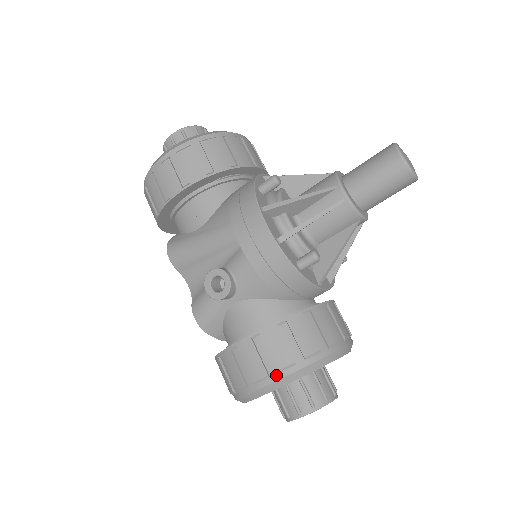
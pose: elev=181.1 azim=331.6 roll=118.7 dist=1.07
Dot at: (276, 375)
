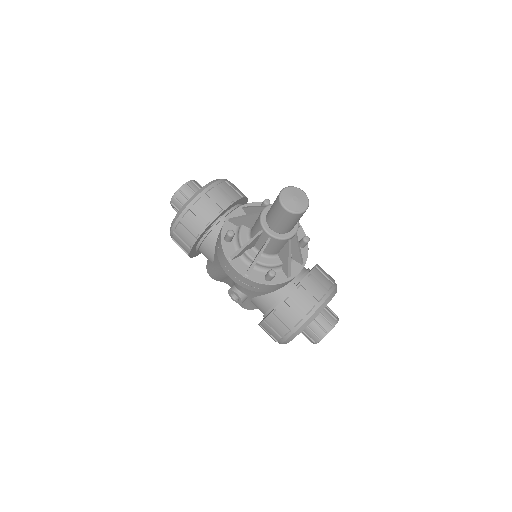
Dot at: (285, 337)
